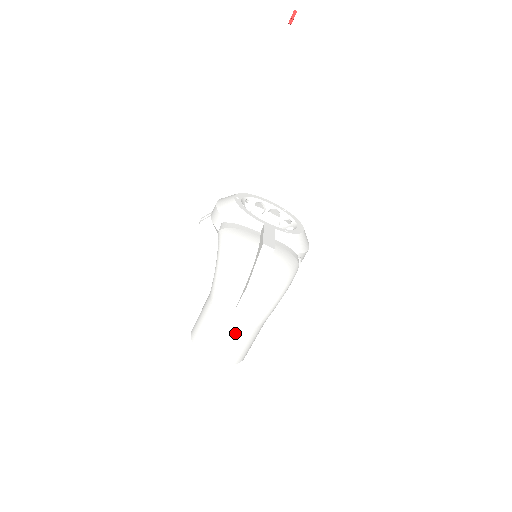
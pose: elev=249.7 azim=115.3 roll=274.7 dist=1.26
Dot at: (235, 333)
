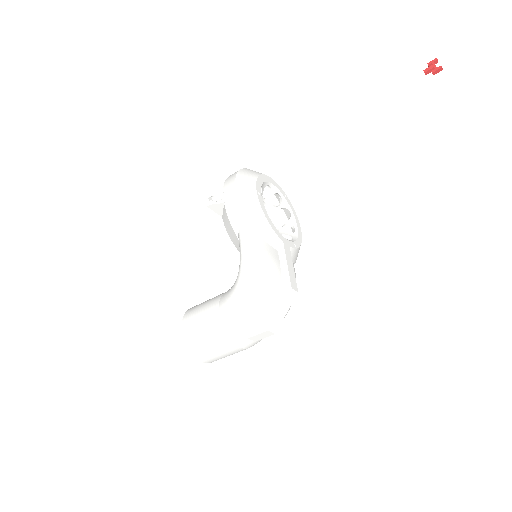
Dot at: (235, 352)
